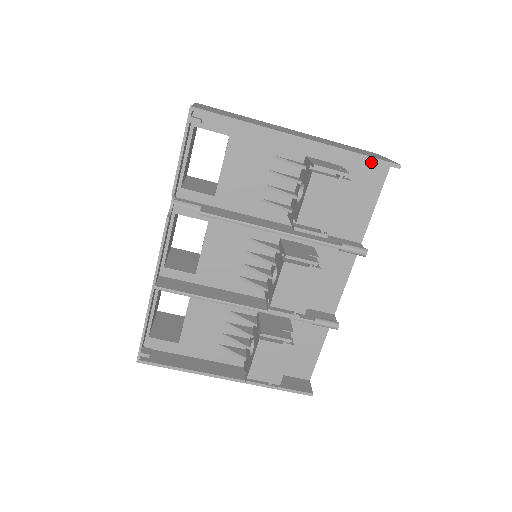
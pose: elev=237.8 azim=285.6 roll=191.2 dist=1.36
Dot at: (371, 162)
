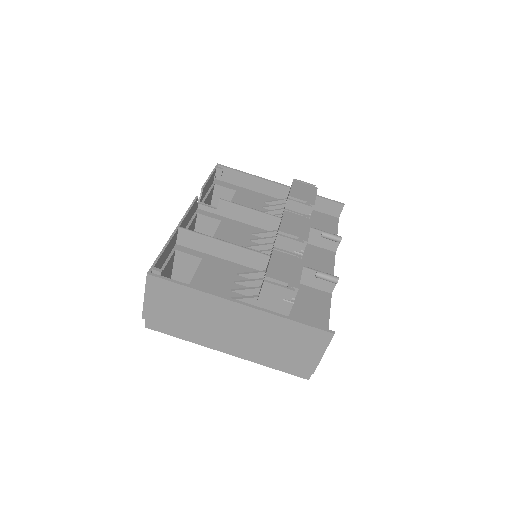
Dot at: (326, 215)
